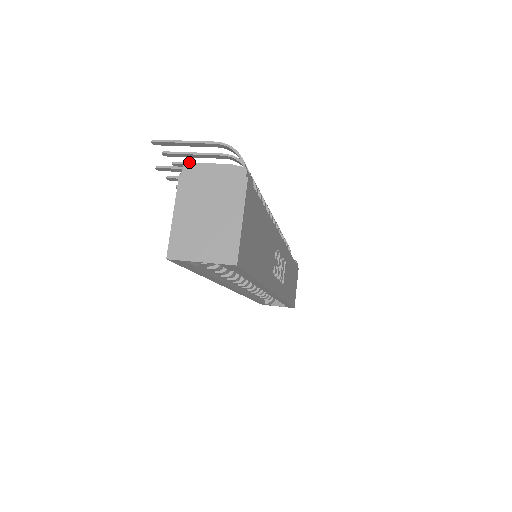
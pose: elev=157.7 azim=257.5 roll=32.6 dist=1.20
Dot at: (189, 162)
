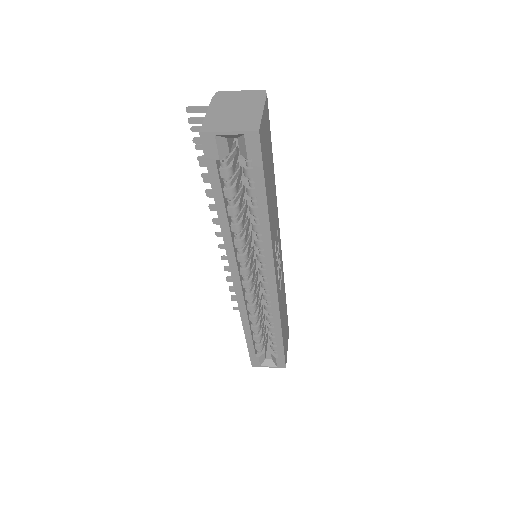
Dot at: occluded
